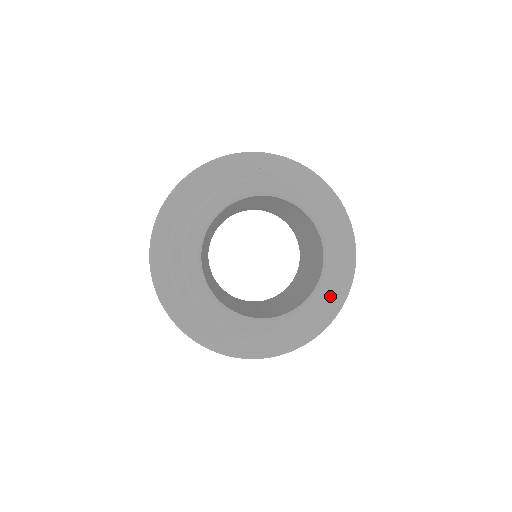
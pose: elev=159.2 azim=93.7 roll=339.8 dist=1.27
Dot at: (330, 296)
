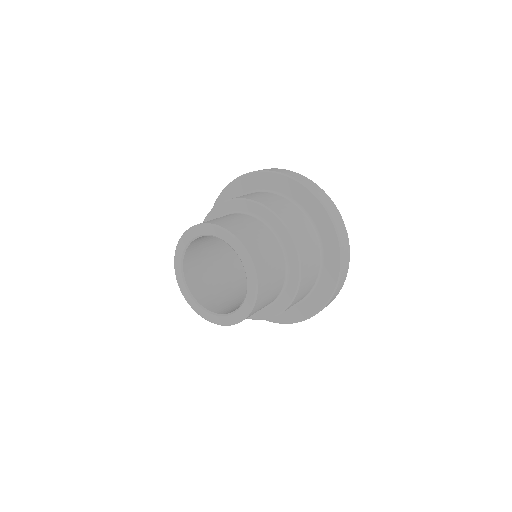
Dot at: (230, 325)
